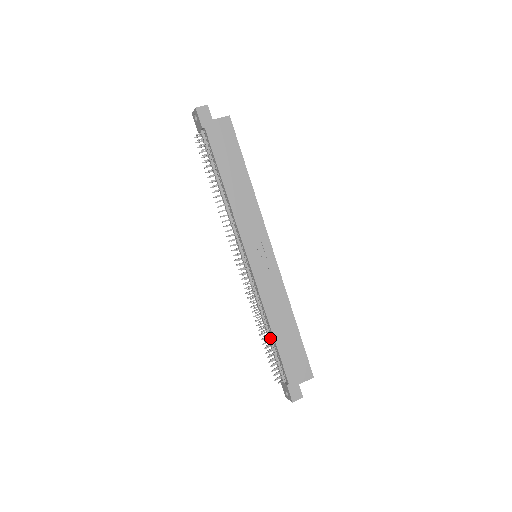
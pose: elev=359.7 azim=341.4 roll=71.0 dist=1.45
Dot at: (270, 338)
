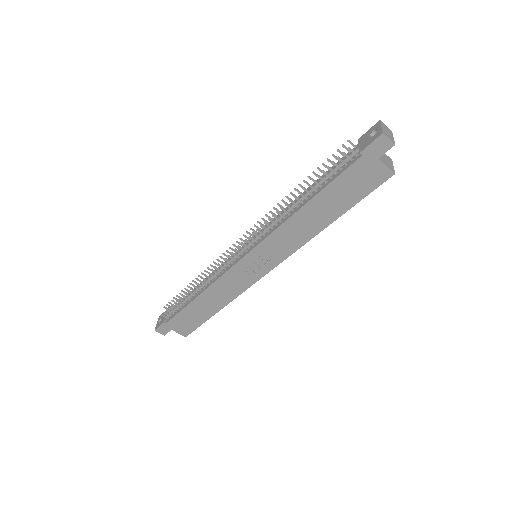
Dot at: (191, 296)
